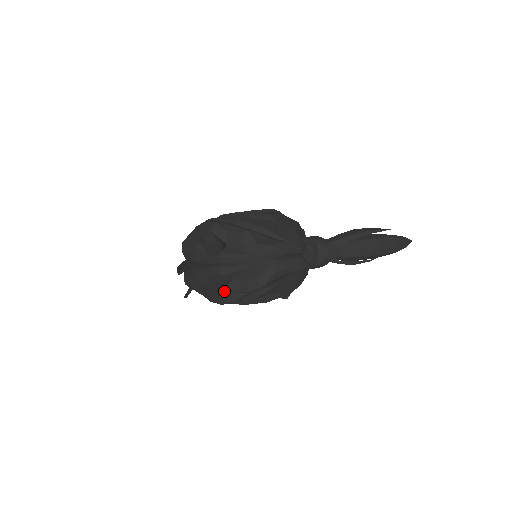
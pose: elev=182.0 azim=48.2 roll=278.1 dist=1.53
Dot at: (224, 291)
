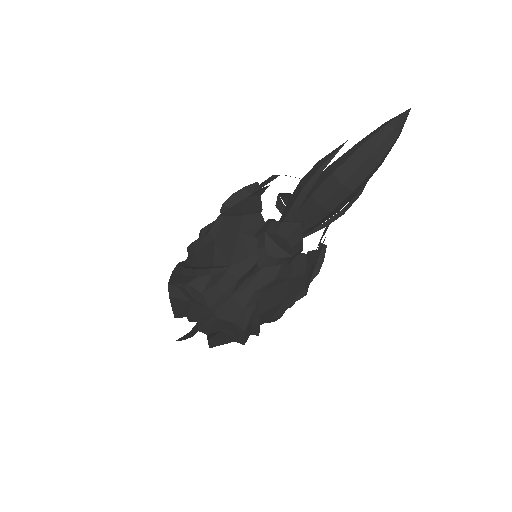
Dot at: (230, 337)
